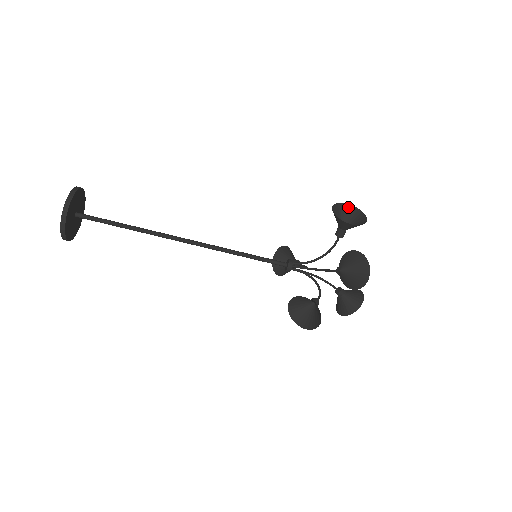
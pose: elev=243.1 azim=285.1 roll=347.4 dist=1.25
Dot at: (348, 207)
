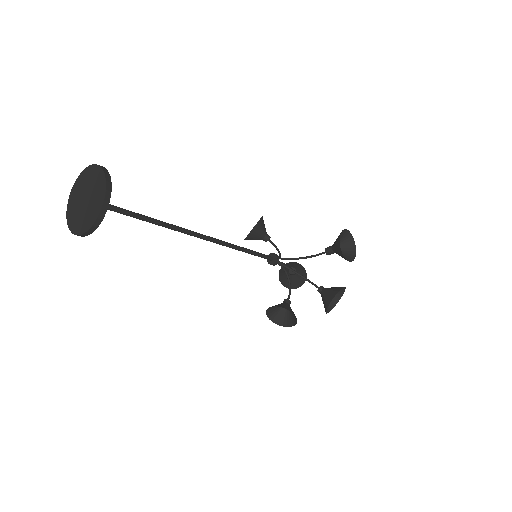
Dot at: (346, 232)
